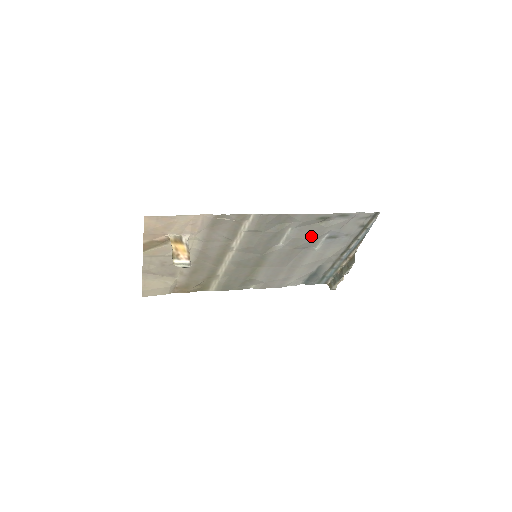
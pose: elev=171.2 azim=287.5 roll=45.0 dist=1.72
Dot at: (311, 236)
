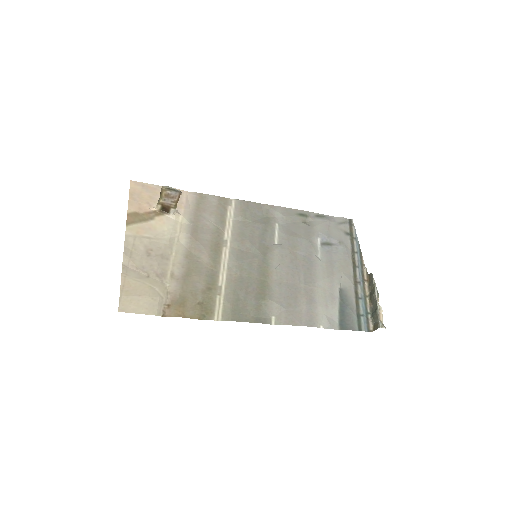
Dot at: (303, 236)
